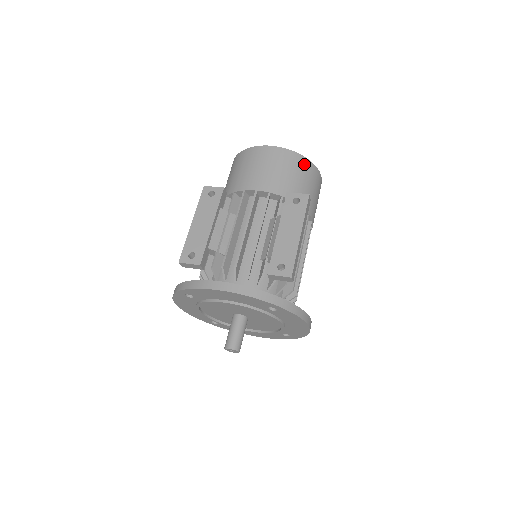
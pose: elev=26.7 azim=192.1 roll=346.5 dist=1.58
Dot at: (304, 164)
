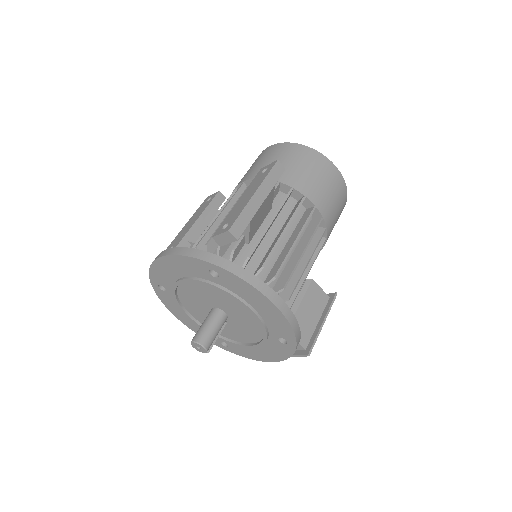
Dot at: (301, 151)
